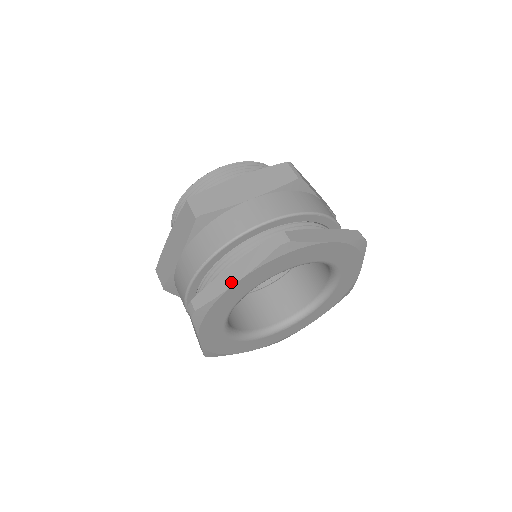
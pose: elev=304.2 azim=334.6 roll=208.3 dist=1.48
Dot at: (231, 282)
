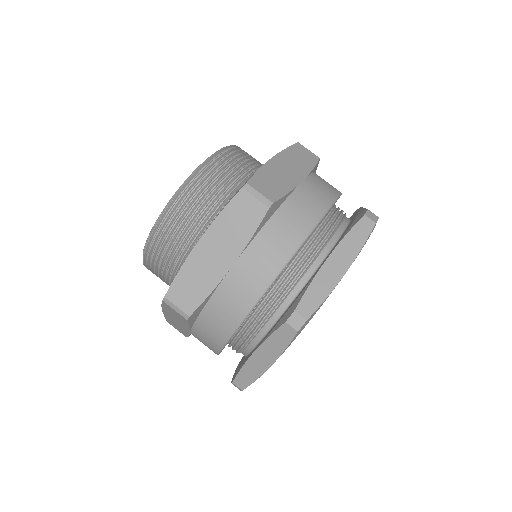
Dot at: (339, 274)
